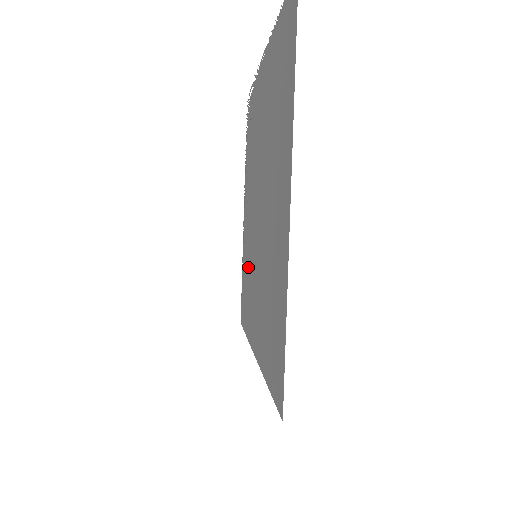
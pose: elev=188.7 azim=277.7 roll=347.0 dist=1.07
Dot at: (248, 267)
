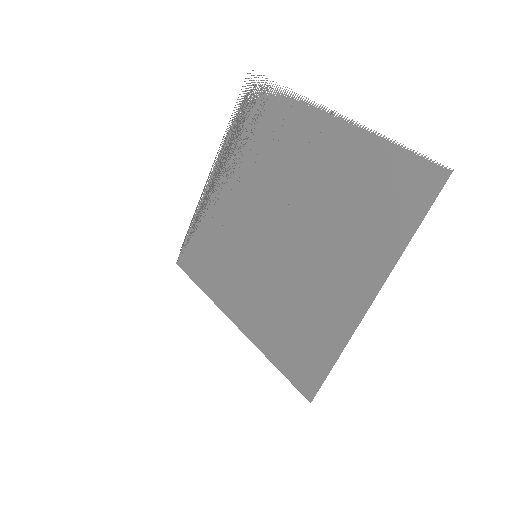
Dot at: (222, 242)
